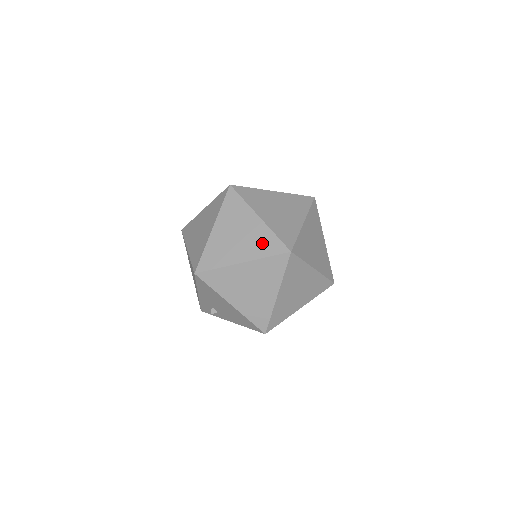
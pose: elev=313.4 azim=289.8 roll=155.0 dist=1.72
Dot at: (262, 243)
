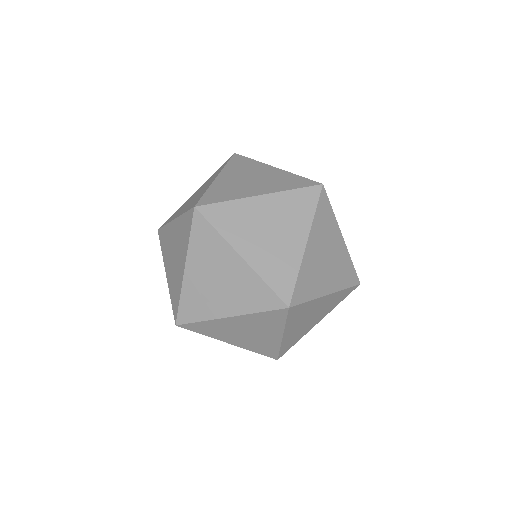
Dot at: (284, 181)
